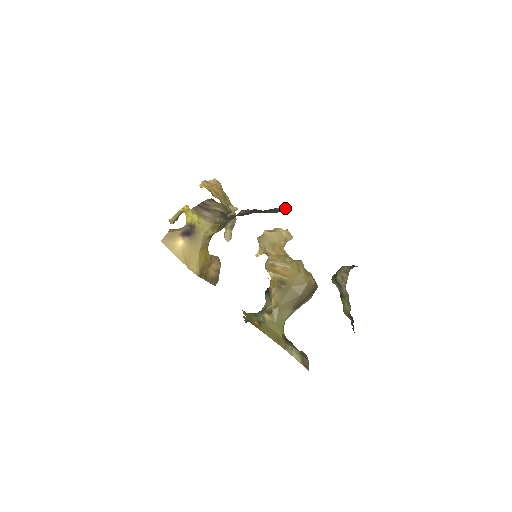
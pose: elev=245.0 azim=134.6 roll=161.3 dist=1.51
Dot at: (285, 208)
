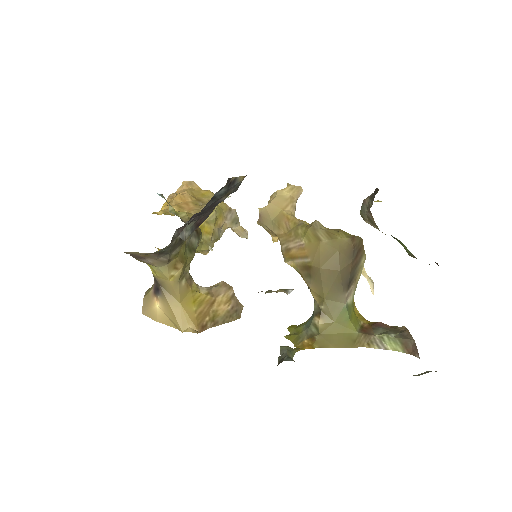
Dot at: (228, 185)
